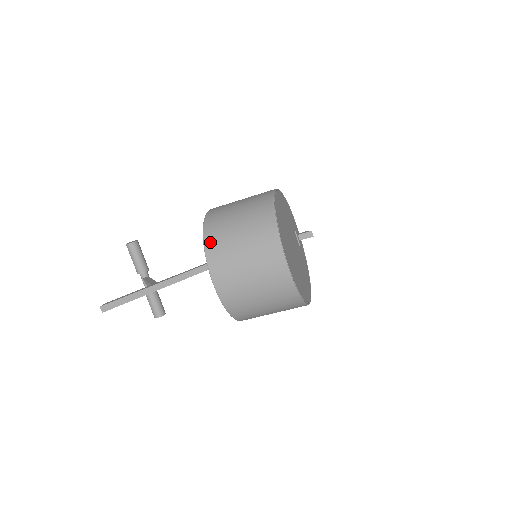
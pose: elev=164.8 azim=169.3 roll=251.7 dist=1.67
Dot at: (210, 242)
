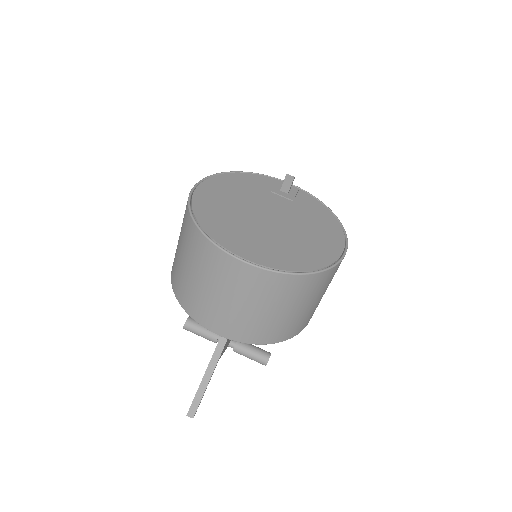
Dot at: (182, 300)
